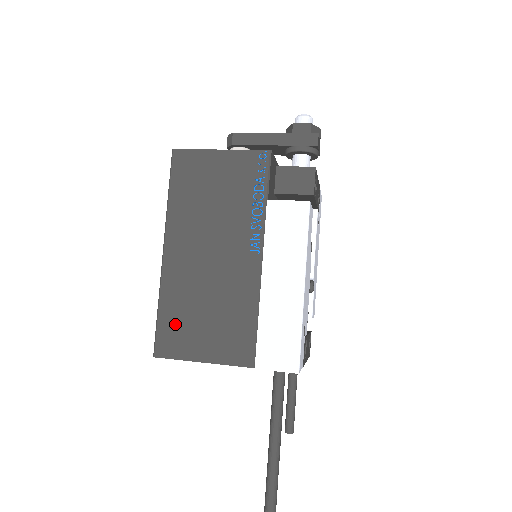
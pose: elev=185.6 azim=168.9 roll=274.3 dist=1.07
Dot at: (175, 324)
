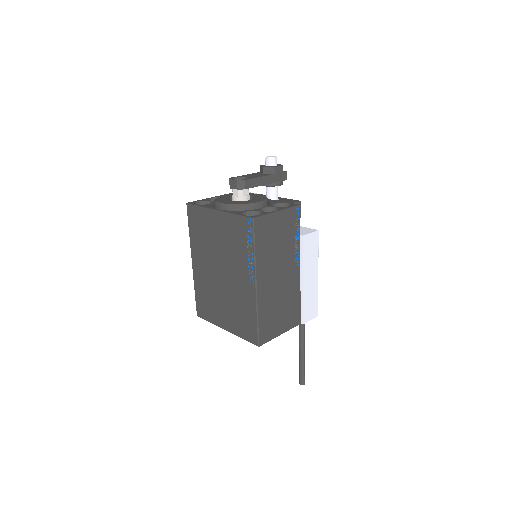
Dot at: (267, 323)
